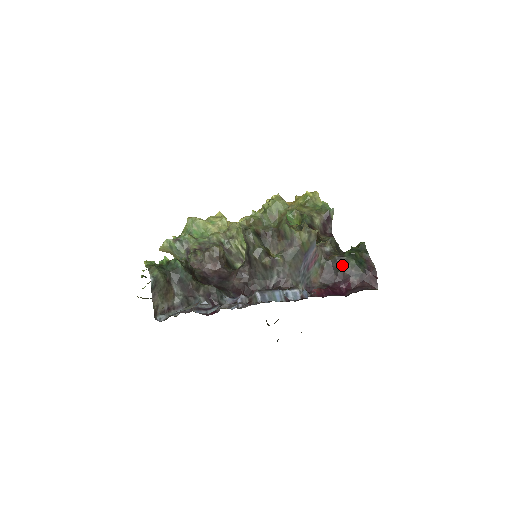
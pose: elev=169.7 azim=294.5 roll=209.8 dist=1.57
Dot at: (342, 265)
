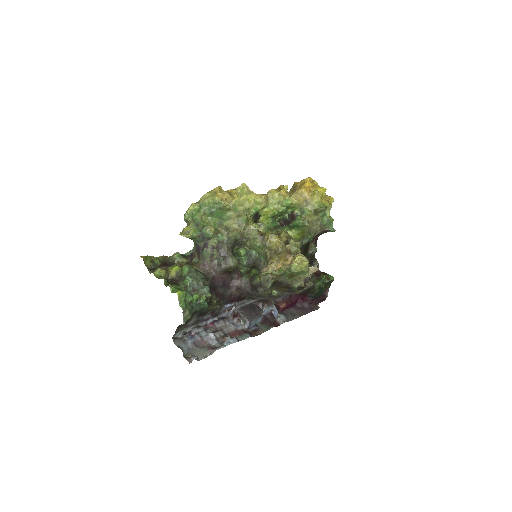
Dot at: (309, 291)
